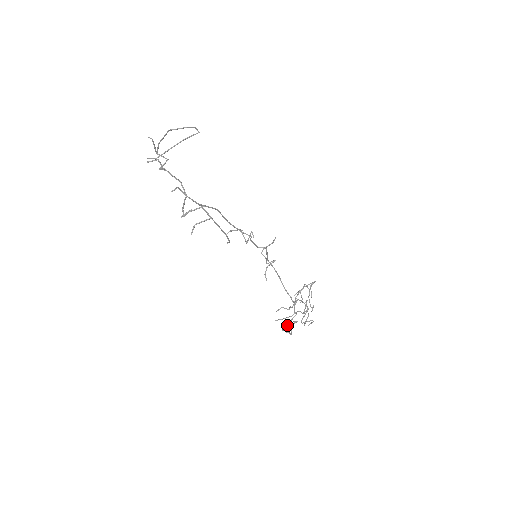
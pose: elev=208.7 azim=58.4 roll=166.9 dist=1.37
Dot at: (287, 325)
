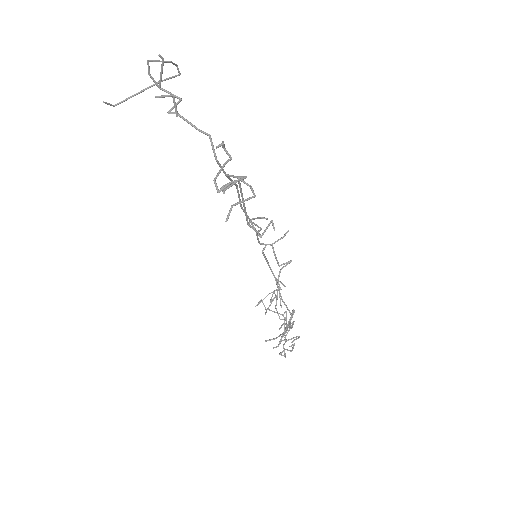
Dot at: (290, 346)
